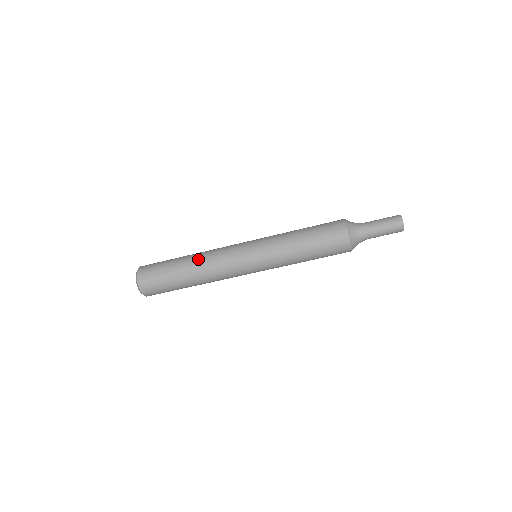
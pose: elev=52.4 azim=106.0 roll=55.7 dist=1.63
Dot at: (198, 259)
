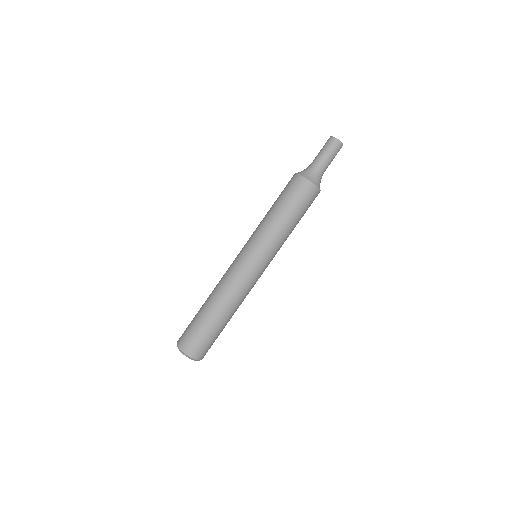
Dot at: (219, 298)
